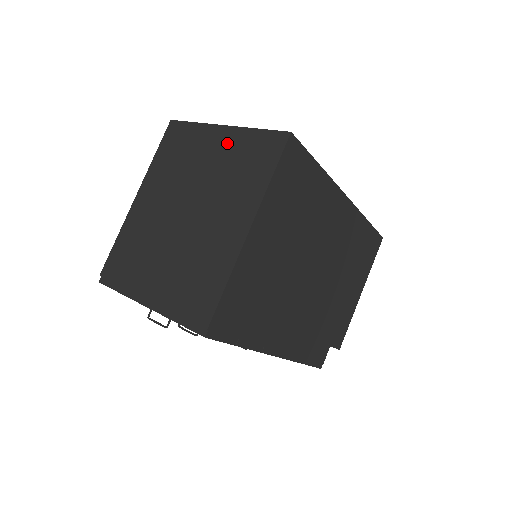
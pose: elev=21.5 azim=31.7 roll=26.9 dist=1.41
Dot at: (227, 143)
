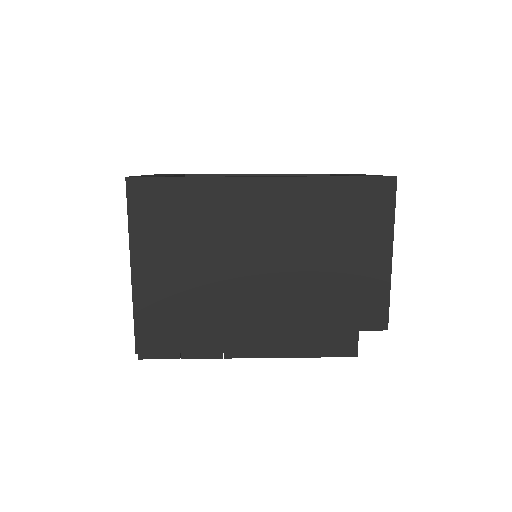
Dot at: occluded
